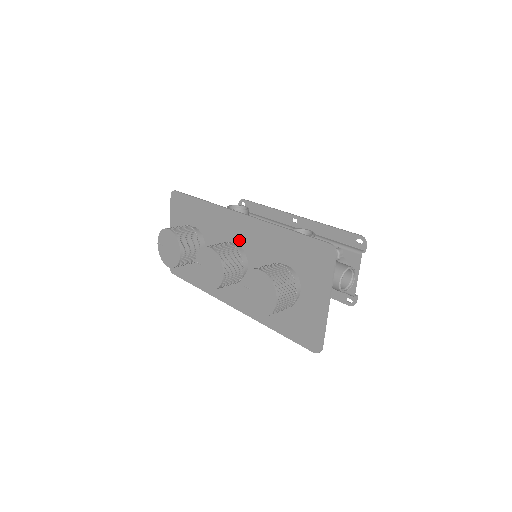
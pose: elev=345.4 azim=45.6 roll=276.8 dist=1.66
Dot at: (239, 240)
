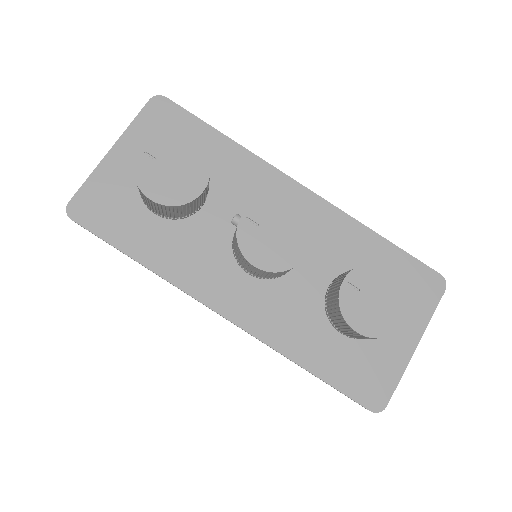
Dot at: occluded
